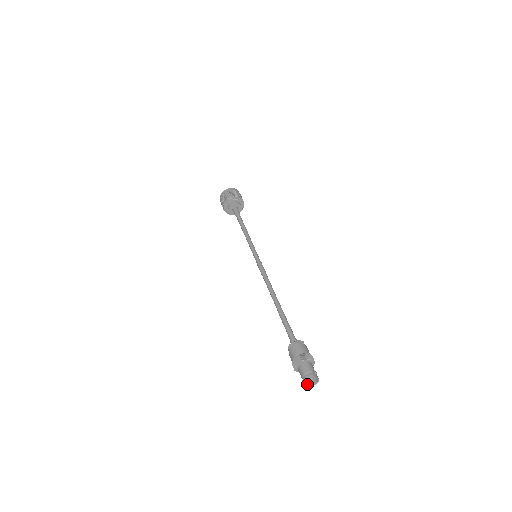
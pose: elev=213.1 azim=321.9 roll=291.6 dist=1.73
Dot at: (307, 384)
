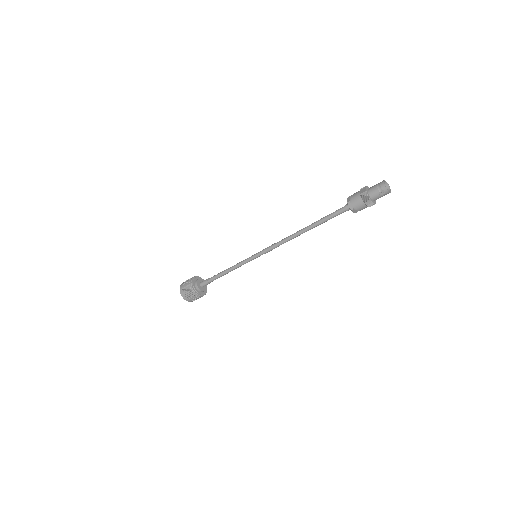
Dot at: (386, 192)
